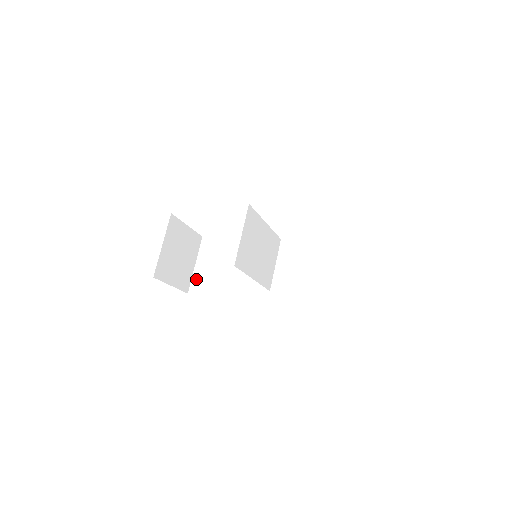
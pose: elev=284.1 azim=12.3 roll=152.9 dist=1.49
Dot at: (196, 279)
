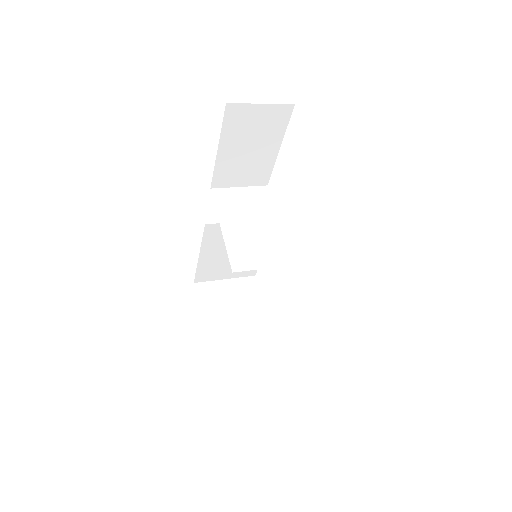
Dot at: occluded
